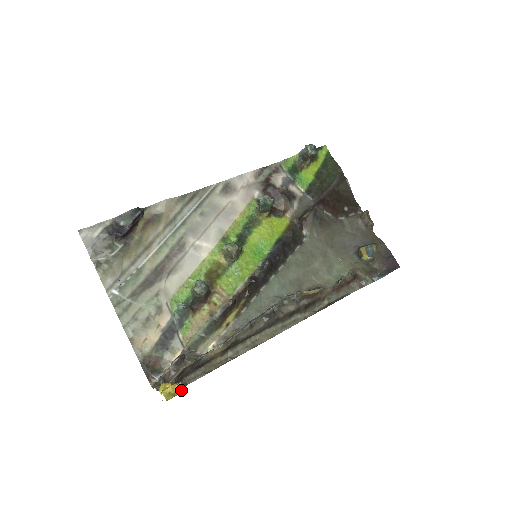
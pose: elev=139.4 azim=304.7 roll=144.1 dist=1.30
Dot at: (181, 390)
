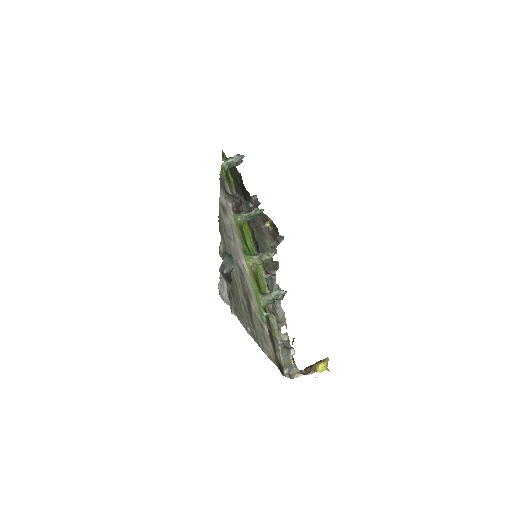
Dot at: occluded
